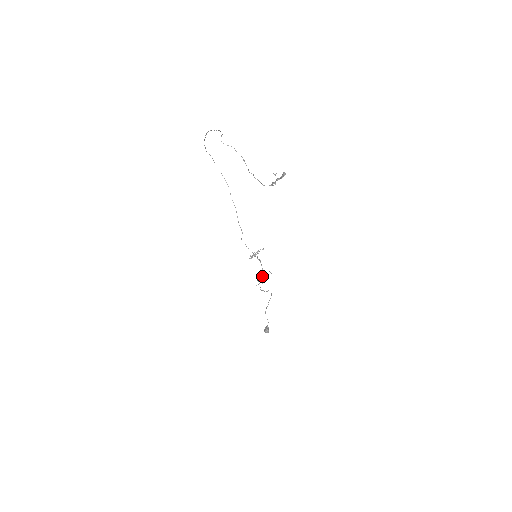
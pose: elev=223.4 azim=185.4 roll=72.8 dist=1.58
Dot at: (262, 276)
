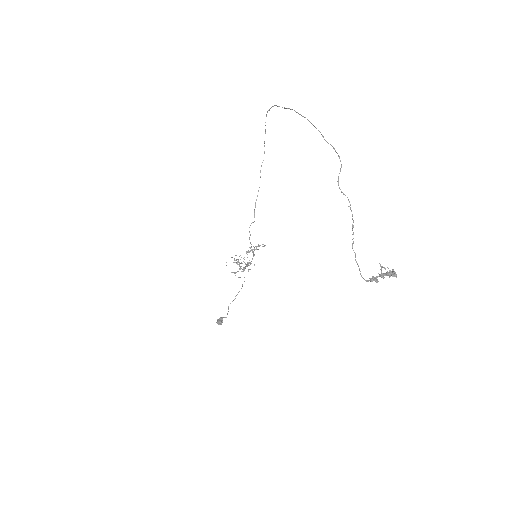
Dot at: (245, 267)
